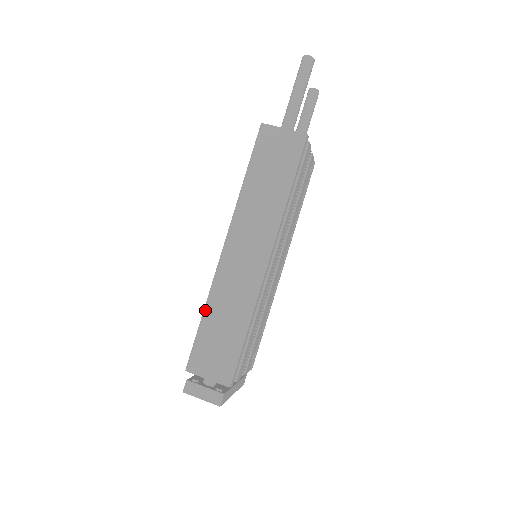
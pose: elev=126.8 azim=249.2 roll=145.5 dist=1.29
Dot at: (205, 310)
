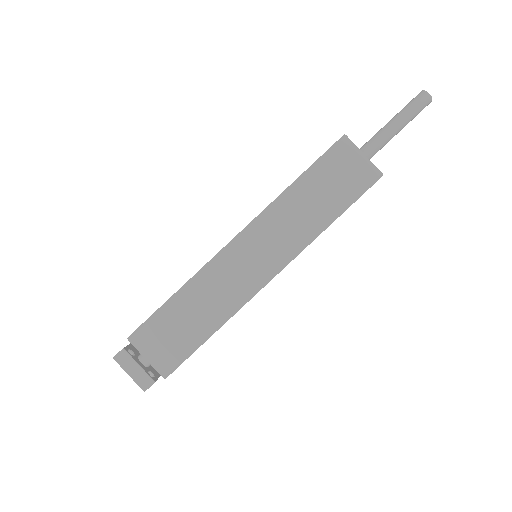
Dot at: (181, 290)
